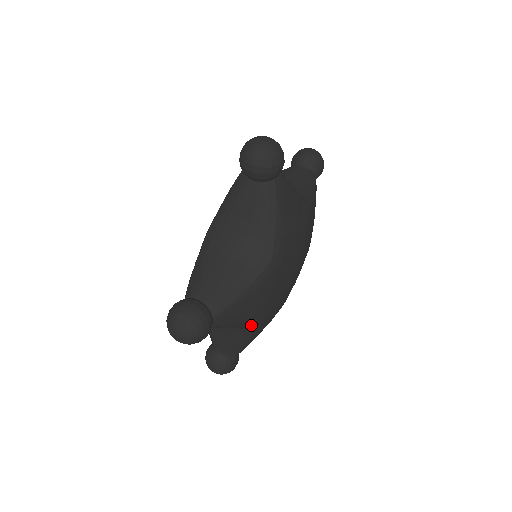
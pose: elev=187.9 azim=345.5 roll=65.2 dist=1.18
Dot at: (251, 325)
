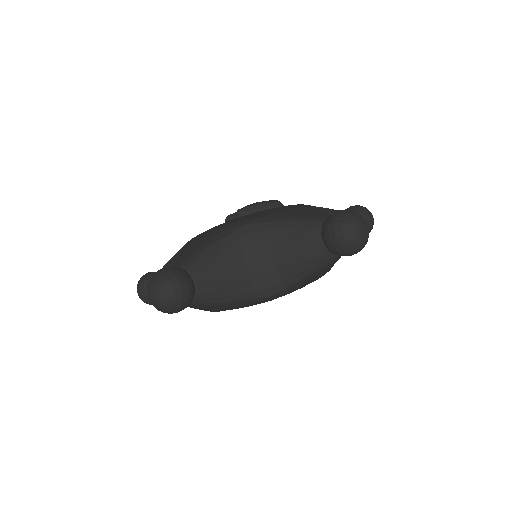
Dot at: occluded
